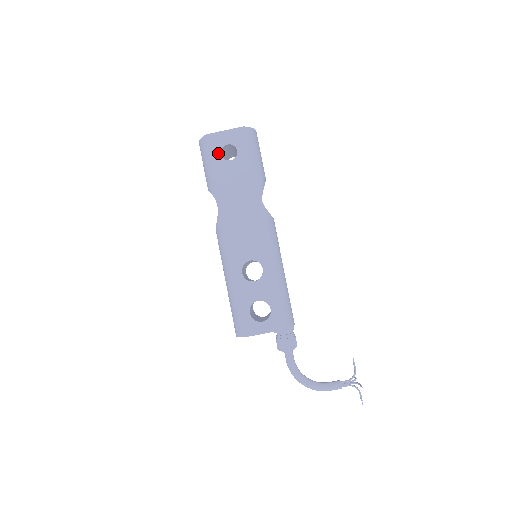
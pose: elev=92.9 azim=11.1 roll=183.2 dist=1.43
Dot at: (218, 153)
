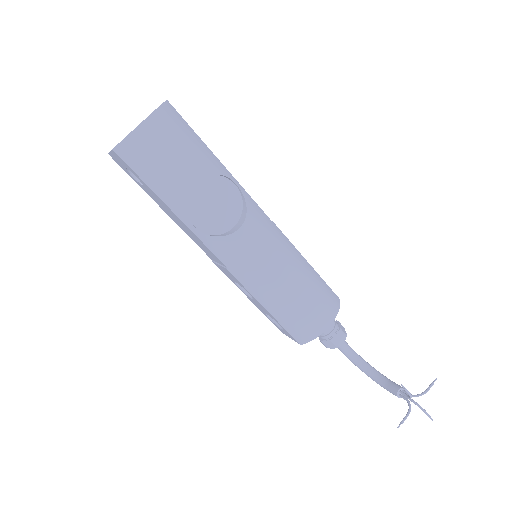
Dot at: (131, 175)
